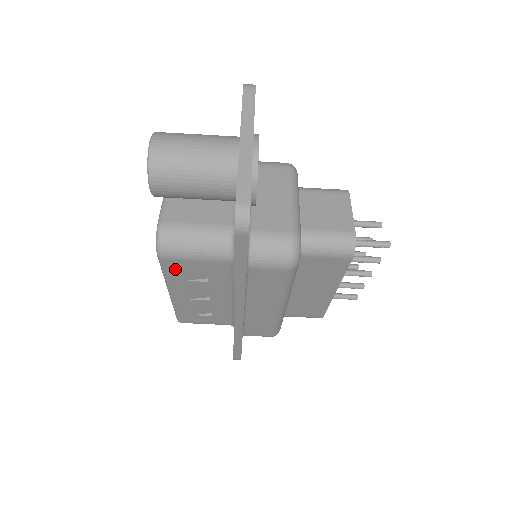
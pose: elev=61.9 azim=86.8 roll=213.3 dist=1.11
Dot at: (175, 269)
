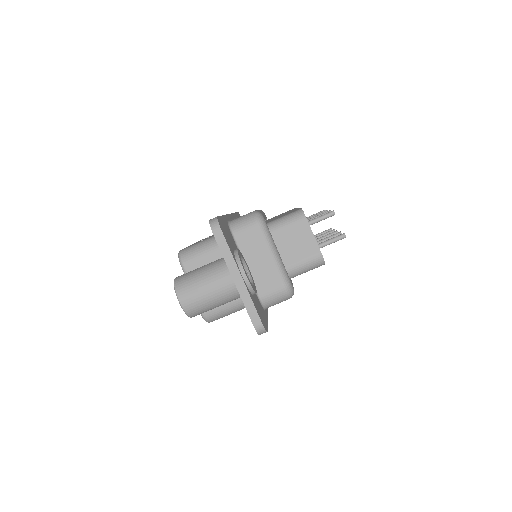
Dot at: occluded
